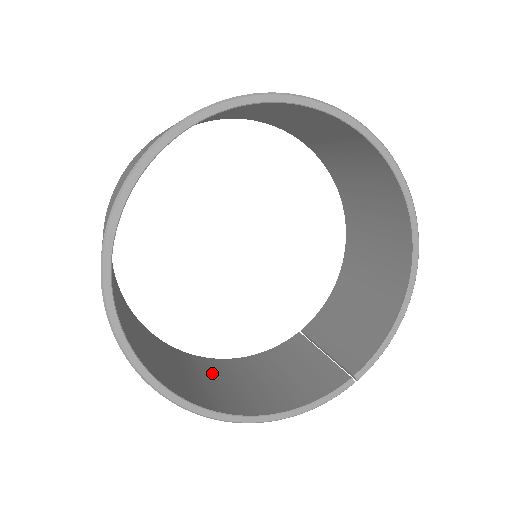
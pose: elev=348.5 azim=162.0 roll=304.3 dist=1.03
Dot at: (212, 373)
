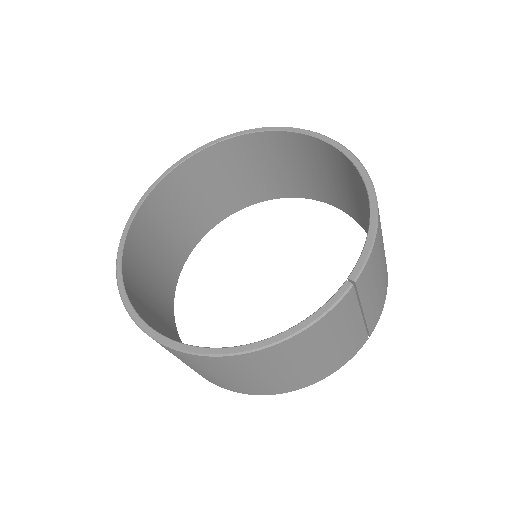
Dot at: occluded
